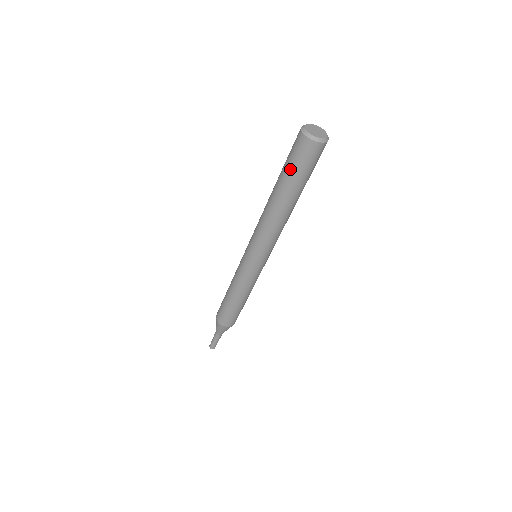
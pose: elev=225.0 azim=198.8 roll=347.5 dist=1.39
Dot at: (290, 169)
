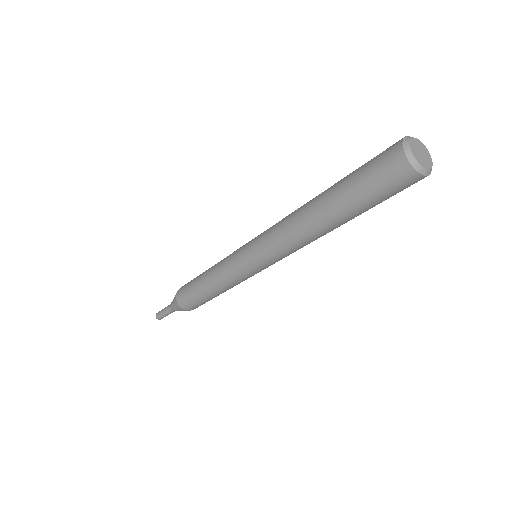
Dot at: (367, 198)
